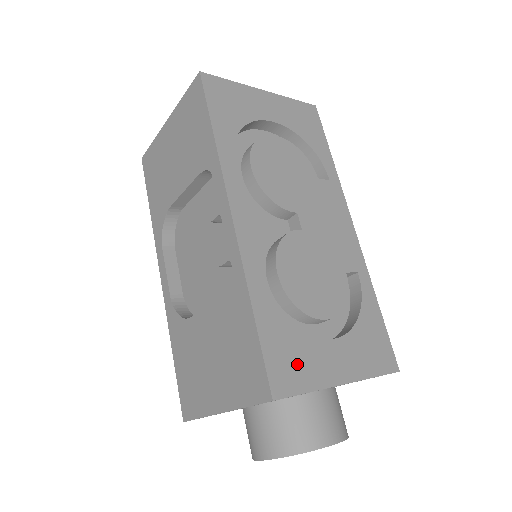
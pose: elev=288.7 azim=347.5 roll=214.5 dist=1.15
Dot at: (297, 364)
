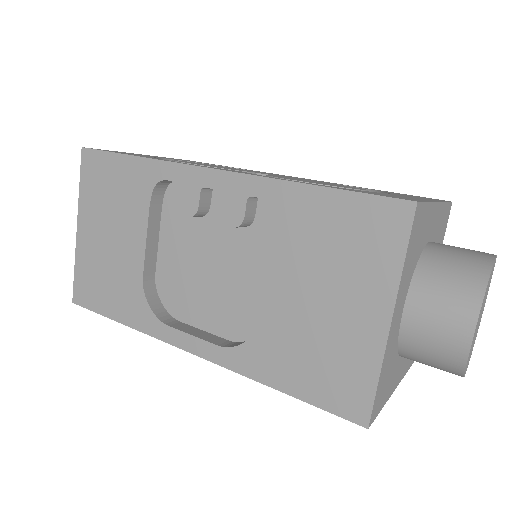
Dot at: occluded
